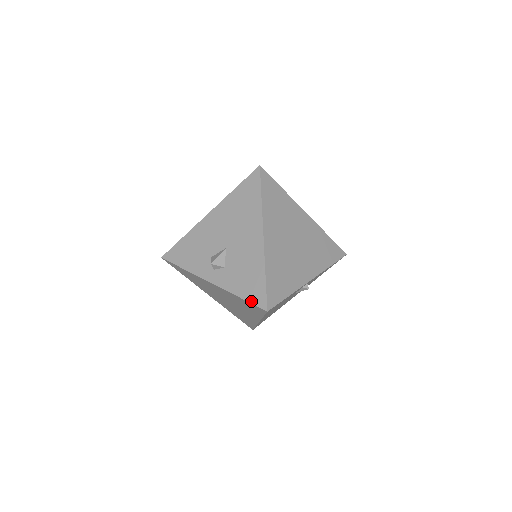
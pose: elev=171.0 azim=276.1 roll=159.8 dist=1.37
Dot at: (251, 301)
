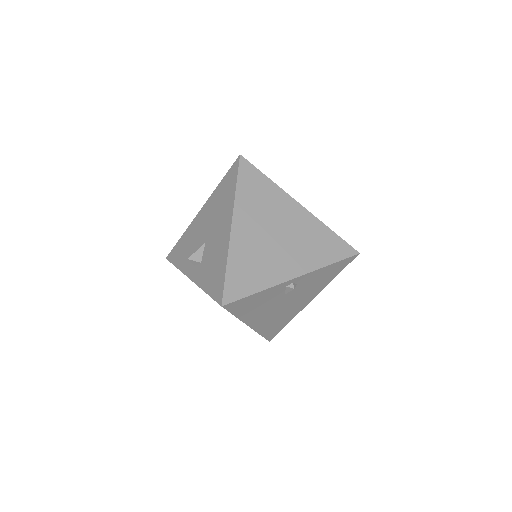
Dot at: (212, 296)
